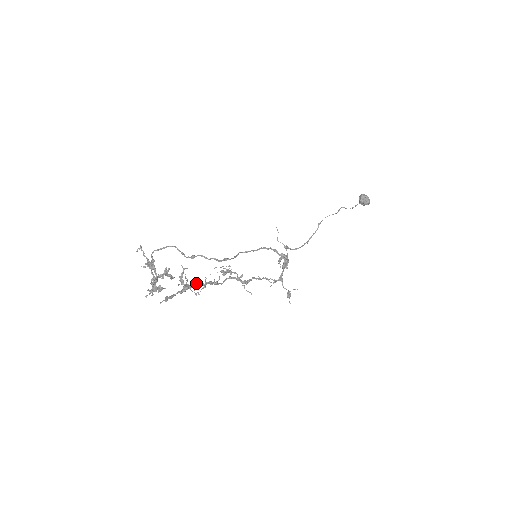
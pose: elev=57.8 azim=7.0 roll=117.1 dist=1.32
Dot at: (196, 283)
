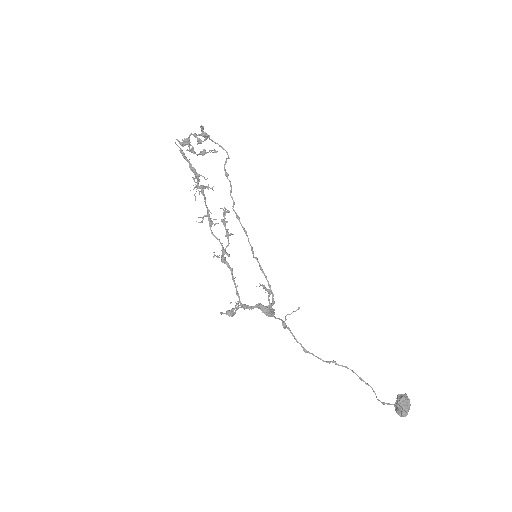
Dot at: occluded
